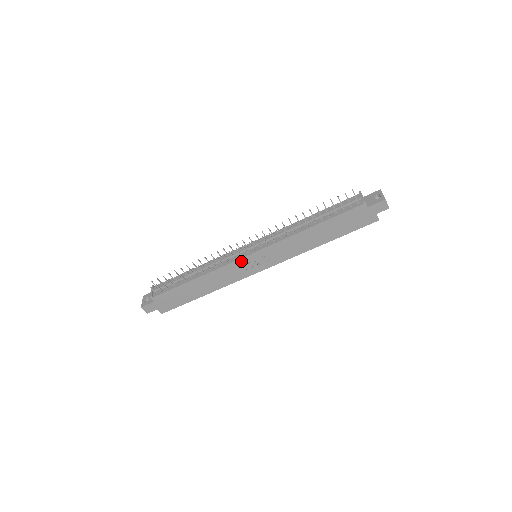
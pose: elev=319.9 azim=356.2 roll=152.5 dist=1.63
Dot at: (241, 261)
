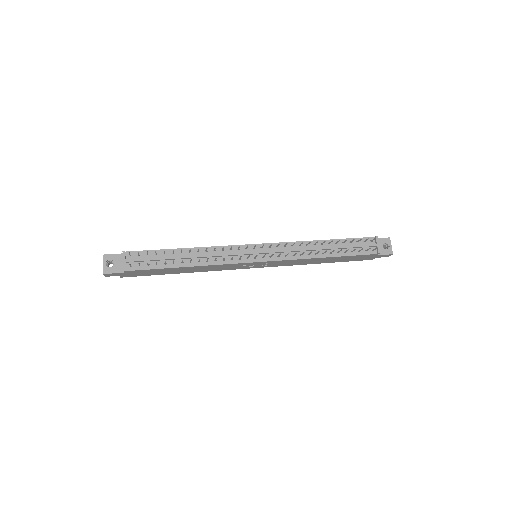
Dot at: (245, 263)
